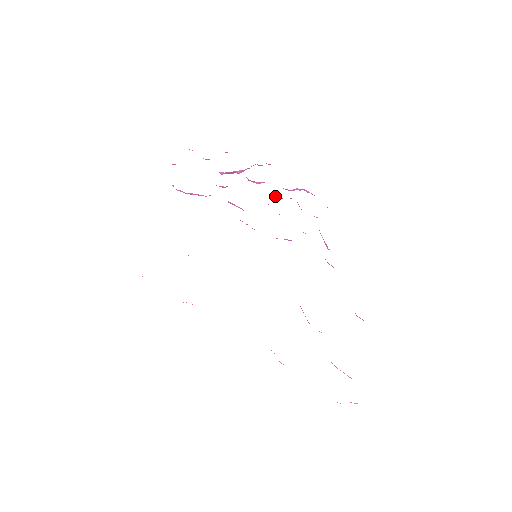
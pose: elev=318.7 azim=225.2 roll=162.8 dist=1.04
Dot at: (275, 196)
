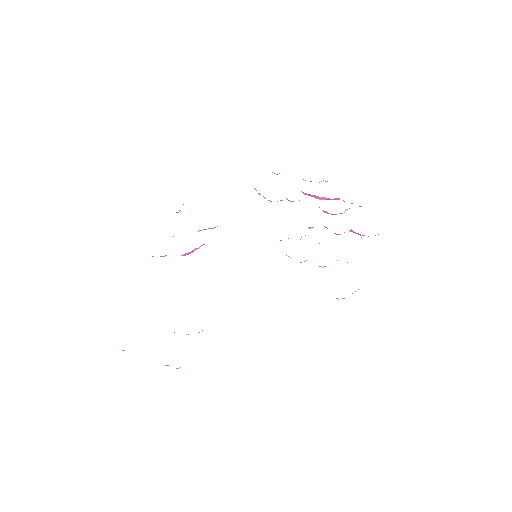
Dot at: occluded
